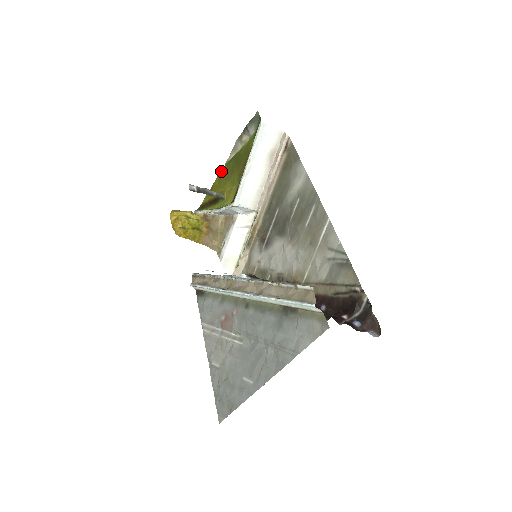
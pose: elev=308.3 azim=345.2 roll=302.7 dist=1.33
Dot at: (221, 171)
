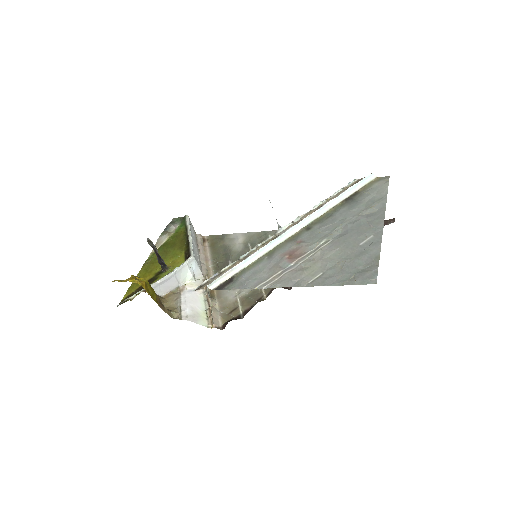
Dot at: (145, 263)
